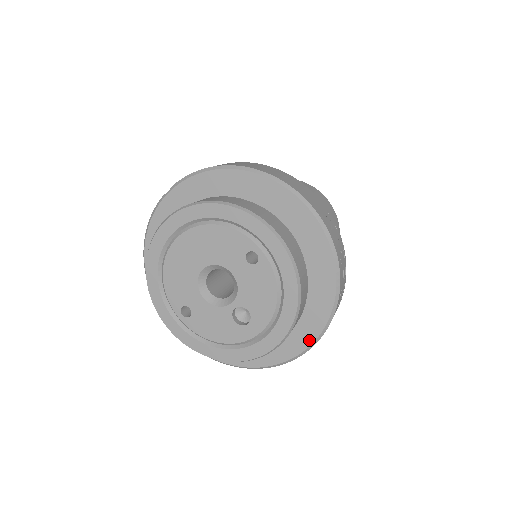
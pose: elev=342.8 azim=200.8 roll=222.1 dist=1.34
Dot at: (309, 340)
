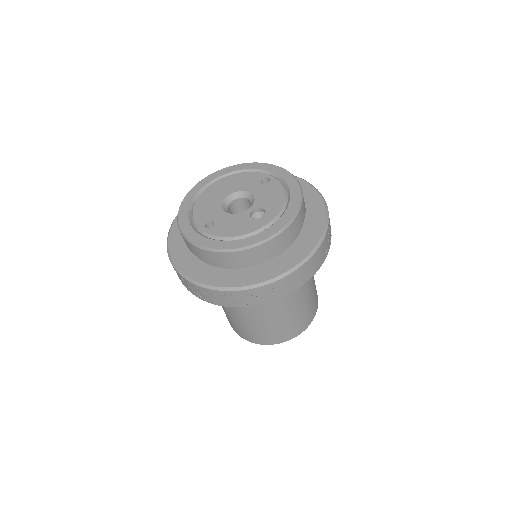
Dot at: (312, 246)
